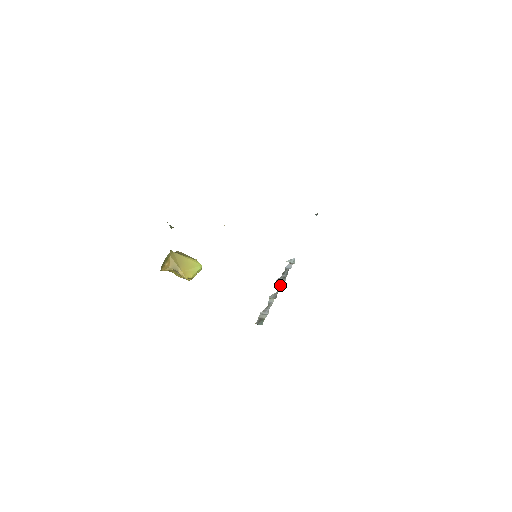
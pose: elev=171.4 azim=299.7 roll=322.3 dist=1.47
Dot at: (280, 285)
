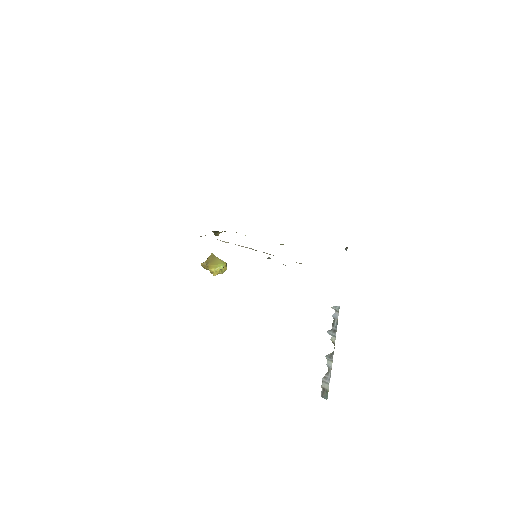
Dot at: (334, 342)
